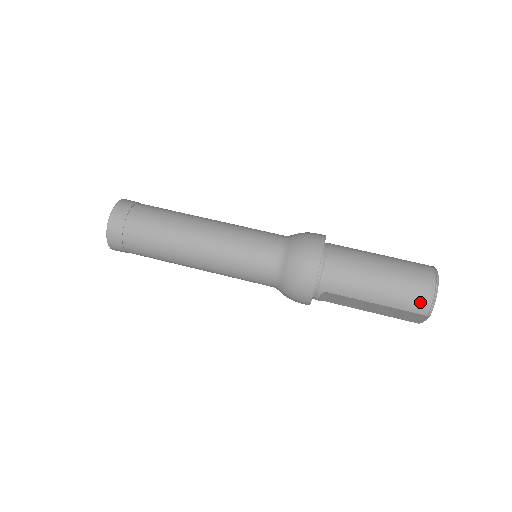
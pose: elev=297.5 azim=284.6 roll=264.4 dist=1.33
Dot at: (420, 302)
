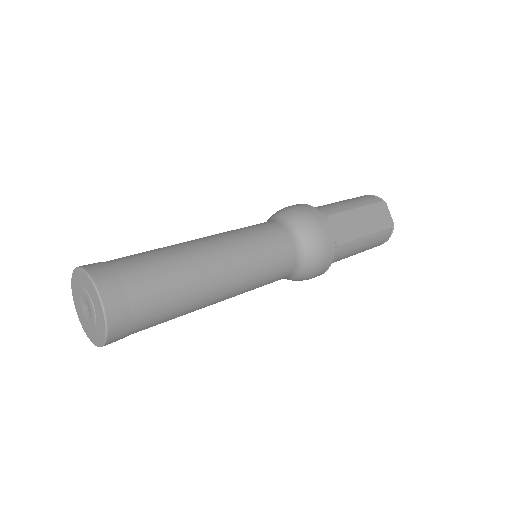
Dot at: (369, 197)
